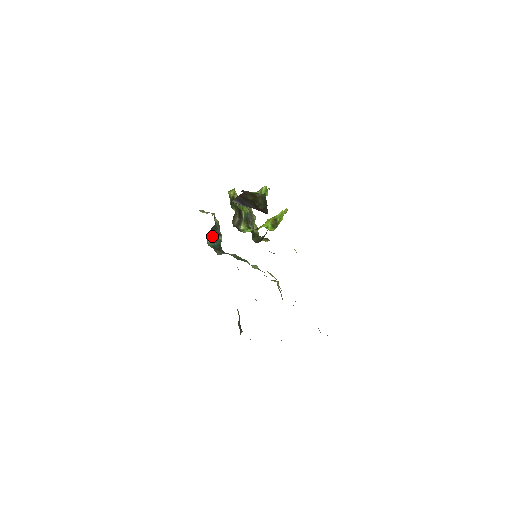
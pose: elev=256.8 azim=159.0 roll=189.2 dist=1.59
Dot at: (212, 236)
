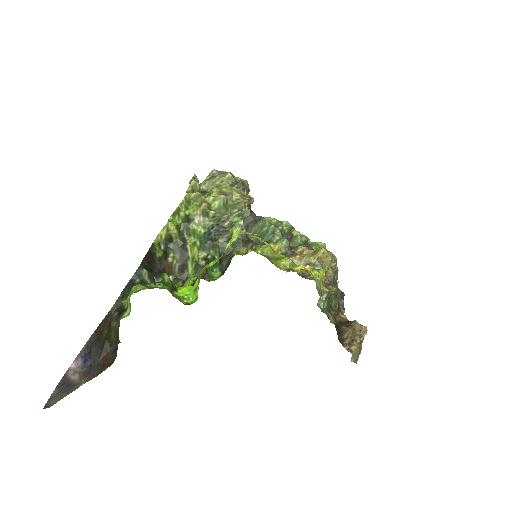
Dot at: occluded
